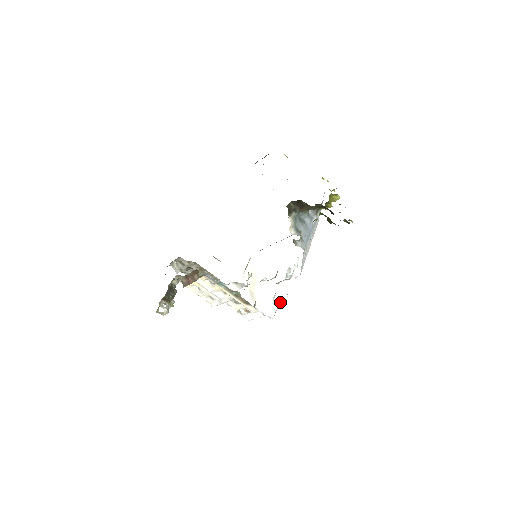
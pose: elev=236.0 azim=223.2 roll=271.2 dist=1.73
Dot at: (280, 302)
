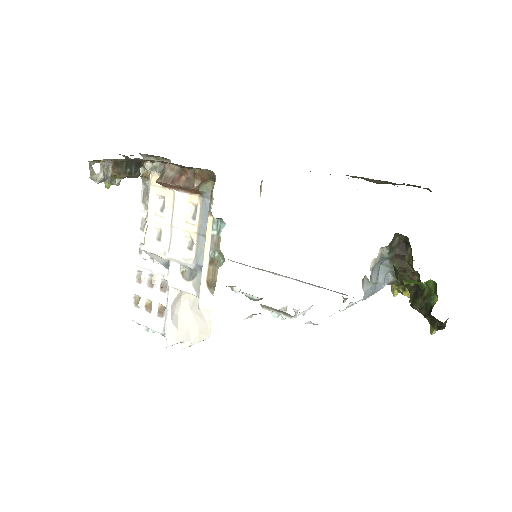
Dot at: (190, 339)
